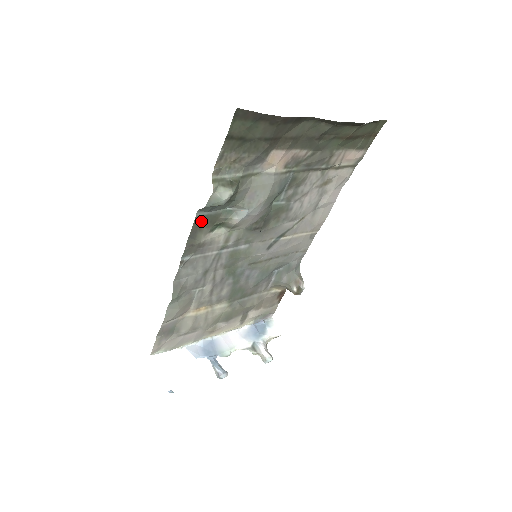
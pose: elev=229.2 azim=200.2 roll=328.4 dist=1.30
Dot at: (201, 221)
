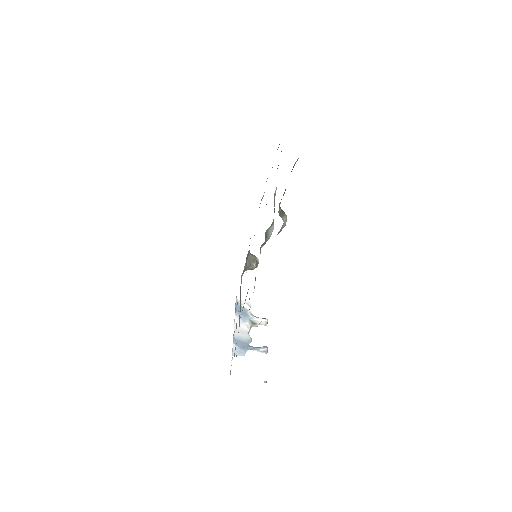
Dot at: occluded
